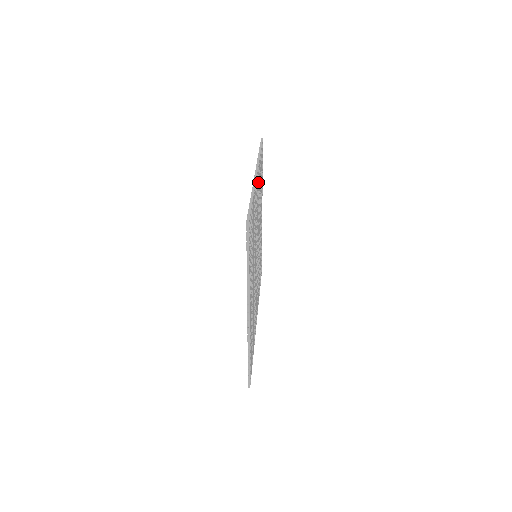
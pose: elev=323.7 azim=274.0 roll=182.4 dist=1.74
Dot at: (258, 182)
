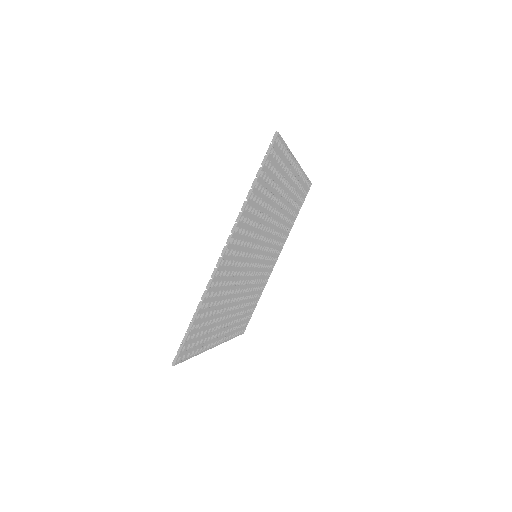
Dot at: (242, 231)
